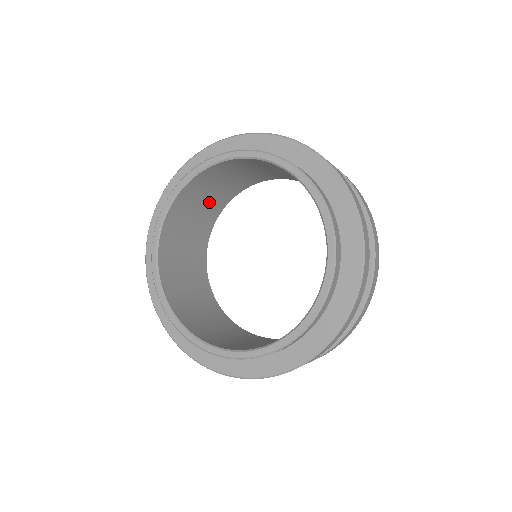
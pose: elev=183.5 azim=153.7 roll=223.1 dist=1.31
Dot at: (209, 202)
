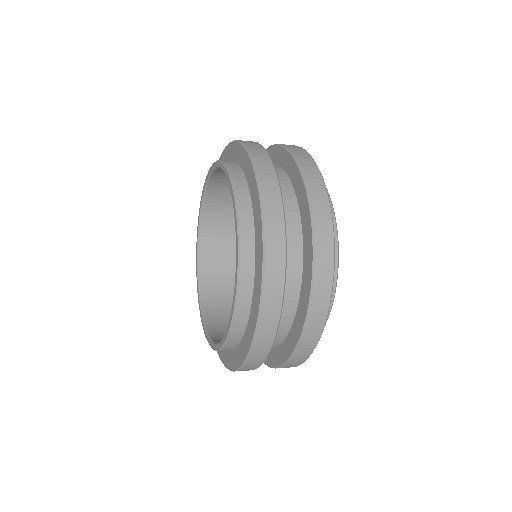
Dot at: occluded
